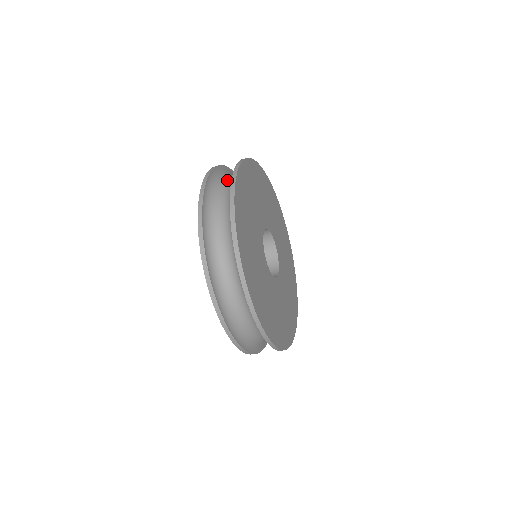
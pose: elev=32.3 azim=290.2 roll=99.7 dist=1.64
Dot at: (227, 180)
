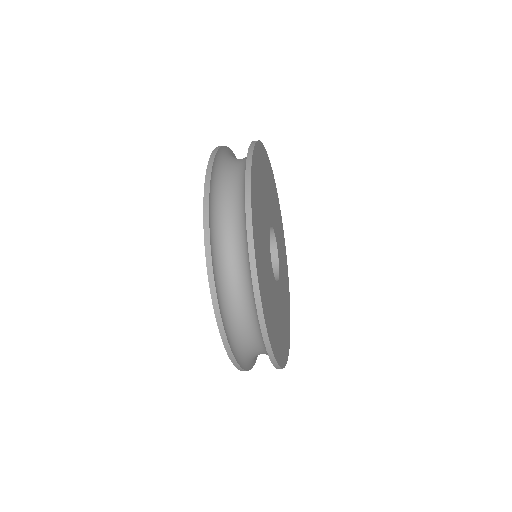
Dot at: (230, 194)
